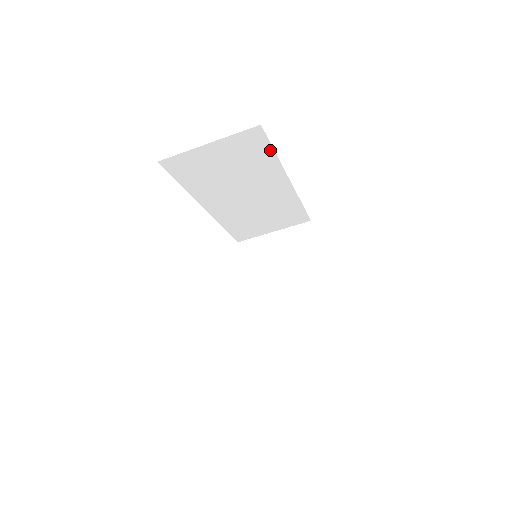
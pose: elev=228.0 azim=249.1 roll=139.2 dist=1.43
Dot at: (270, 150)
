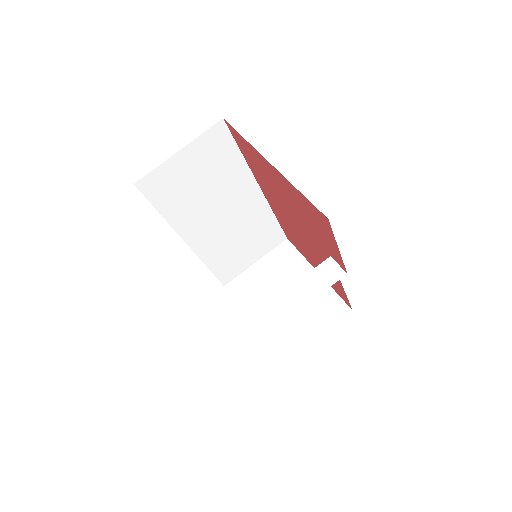
Dot at: (236, 150)
